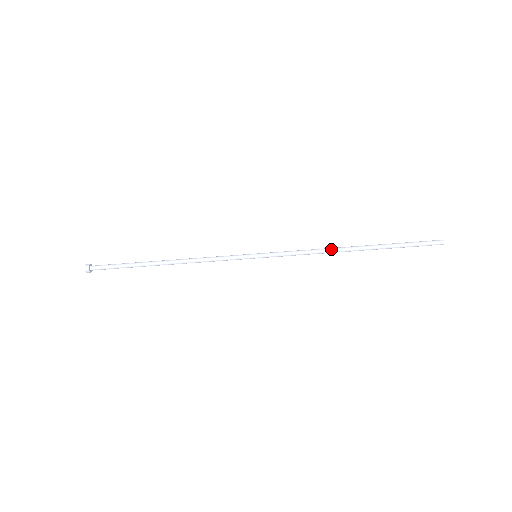
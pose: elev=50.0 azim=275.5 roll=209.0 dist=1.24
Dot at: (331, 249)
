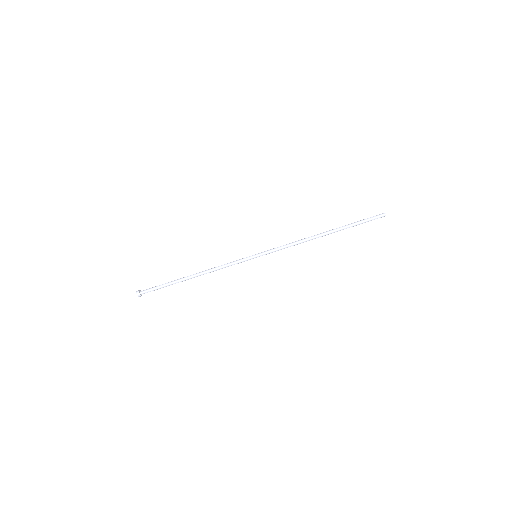
Dot at: (308, 238)
